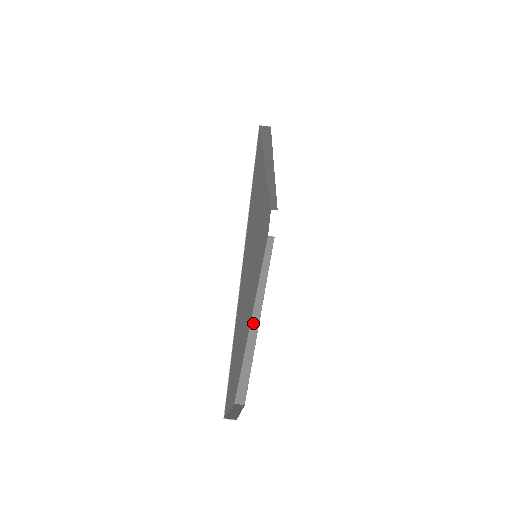
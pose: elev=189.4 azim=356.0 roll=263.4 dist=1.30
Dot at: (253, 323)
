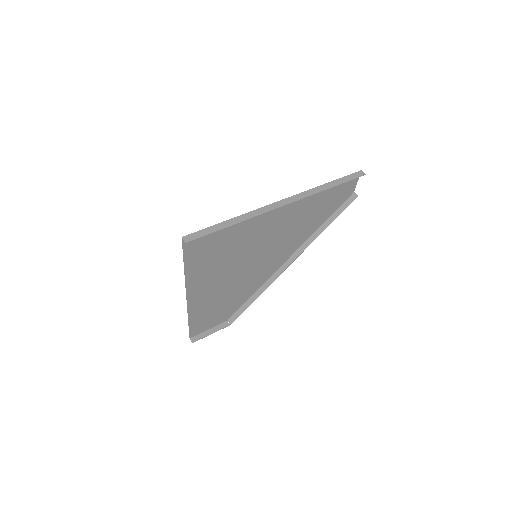
Dot at: (272, 277)
